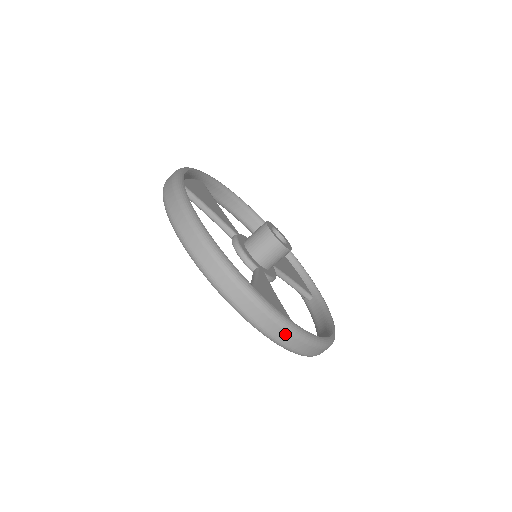
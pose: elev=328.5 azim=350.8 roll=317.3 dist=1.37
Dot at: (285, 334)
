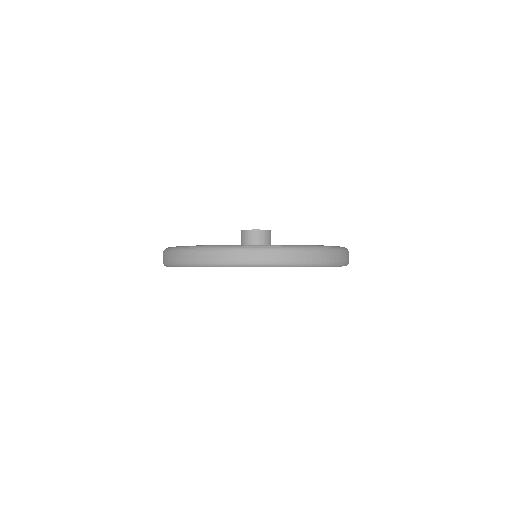
Dot at: (339, 254)
